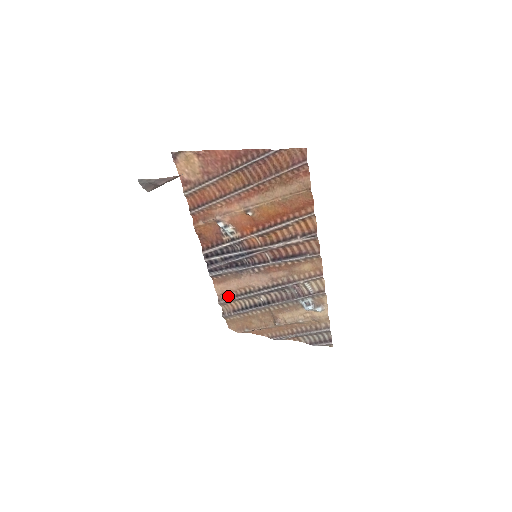
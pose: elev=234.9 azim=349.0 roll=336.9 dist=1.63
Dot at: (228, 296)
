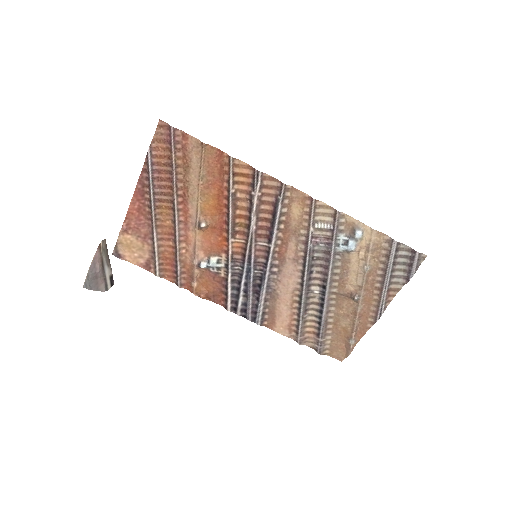
Dot at: (295, 327)
